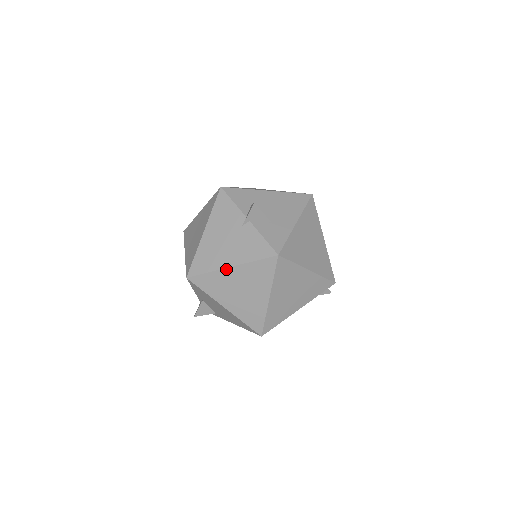
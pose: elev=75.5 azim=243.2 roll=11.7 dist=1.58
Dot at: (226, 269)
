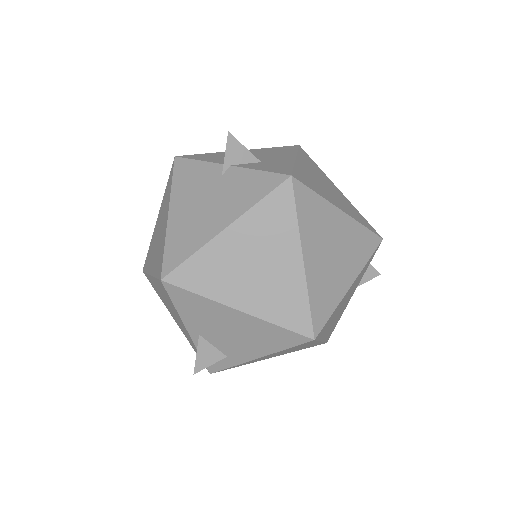
Dot at: (219, 235)
